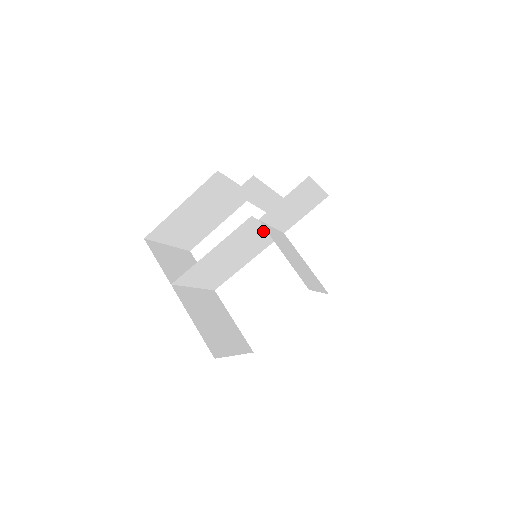
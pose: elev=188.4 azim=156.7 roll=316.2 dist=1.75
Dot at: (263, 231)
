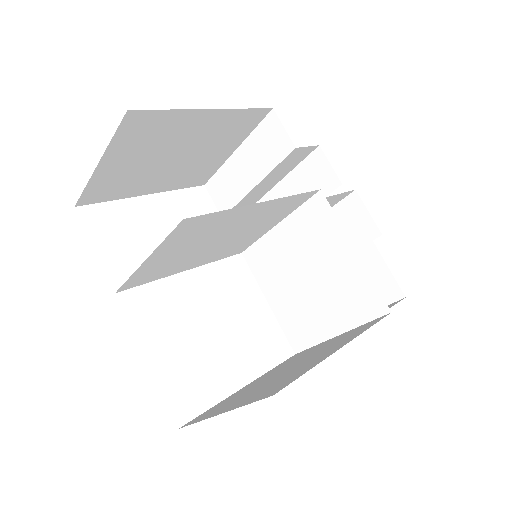
Dot at: (266, 228)
